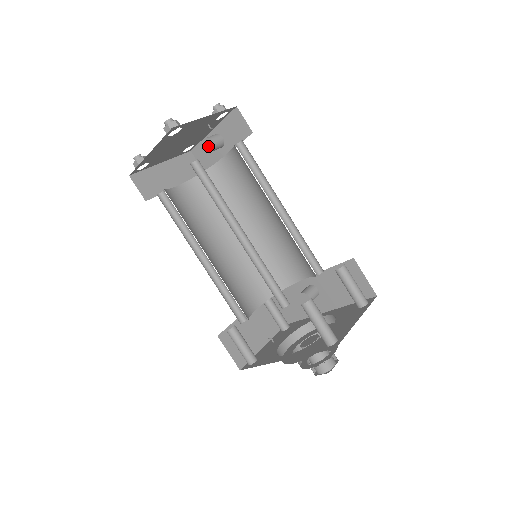
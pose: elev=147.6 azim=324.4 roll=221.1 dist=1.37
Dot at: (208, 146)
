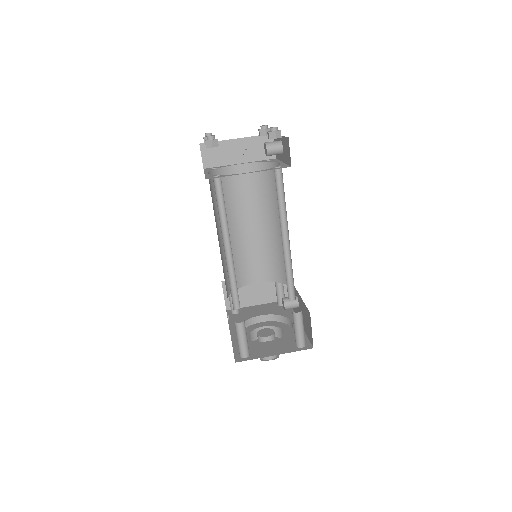
Dot at: (266, 150)
